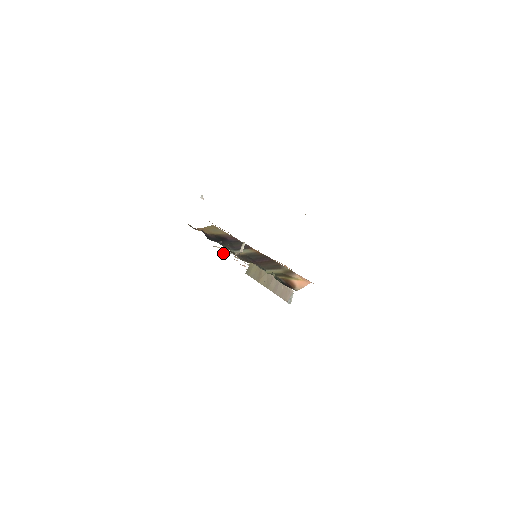
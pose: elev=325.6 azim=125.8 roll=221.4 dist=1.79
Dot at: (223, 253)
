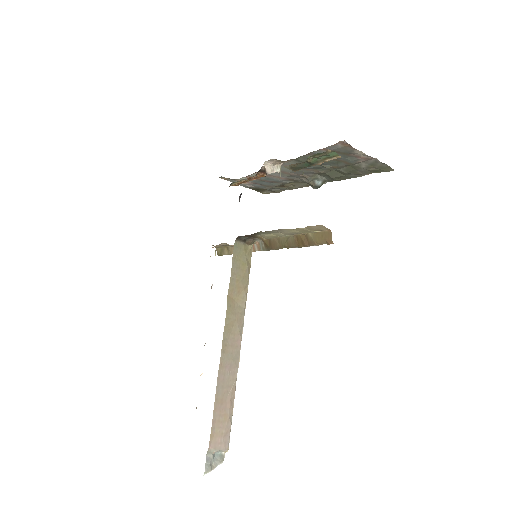
Dot at: occluded
